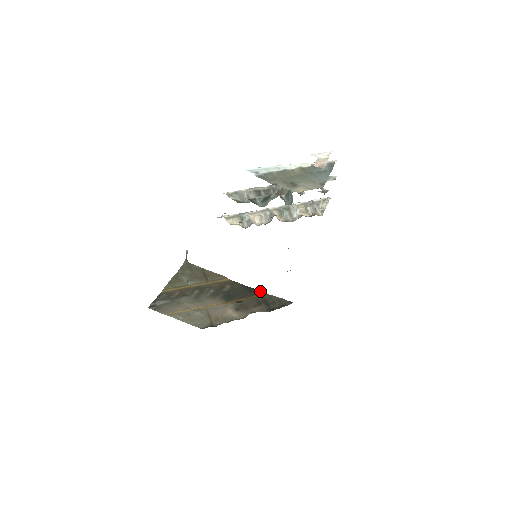
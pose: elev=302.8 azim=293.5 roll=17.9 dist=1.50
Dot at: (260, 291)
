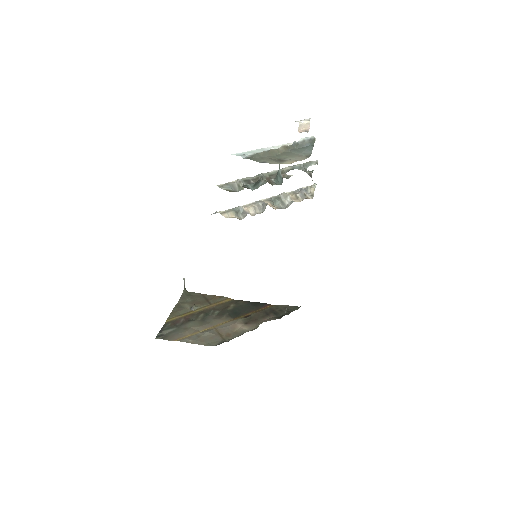
Dot at: (265, 303)
